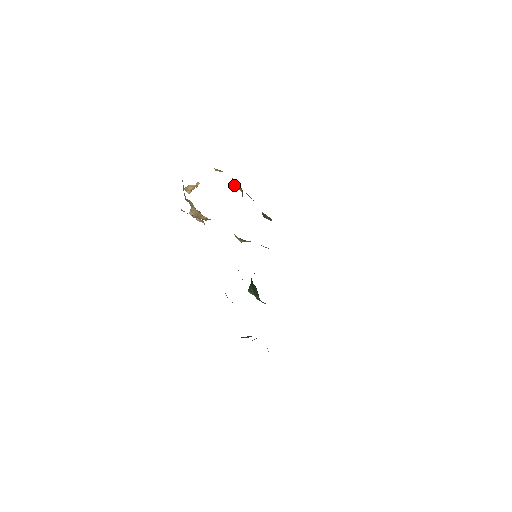
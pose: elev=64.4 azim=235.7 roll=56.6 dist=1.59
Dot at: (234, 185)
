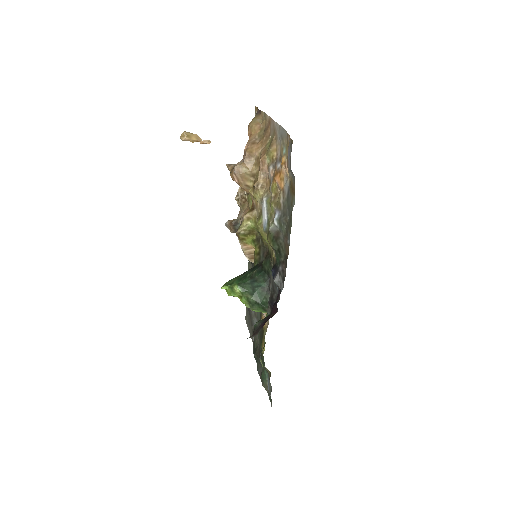
Dot at: occluded
